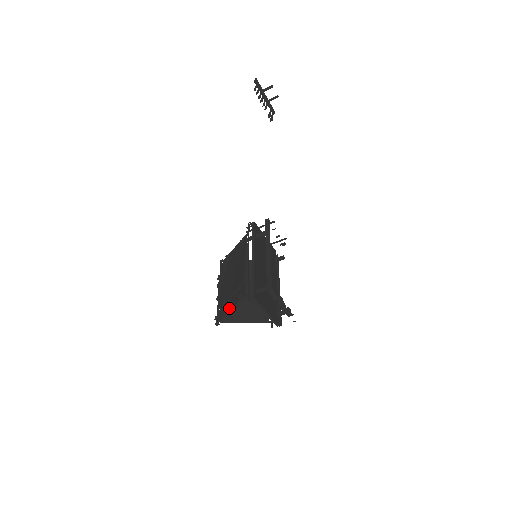
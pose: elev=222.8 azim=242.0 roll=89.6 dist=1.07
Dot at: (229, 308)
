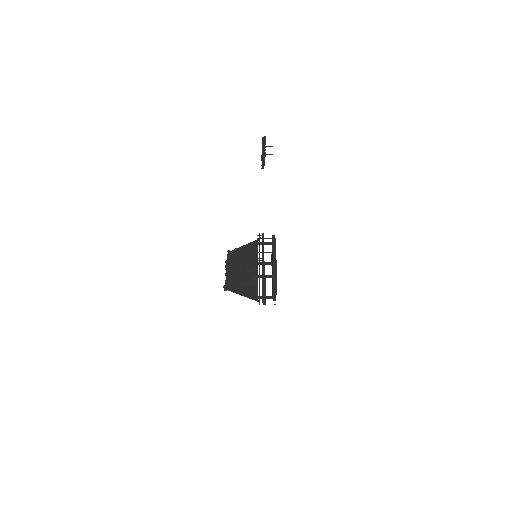
Dot at: (239, 282)
